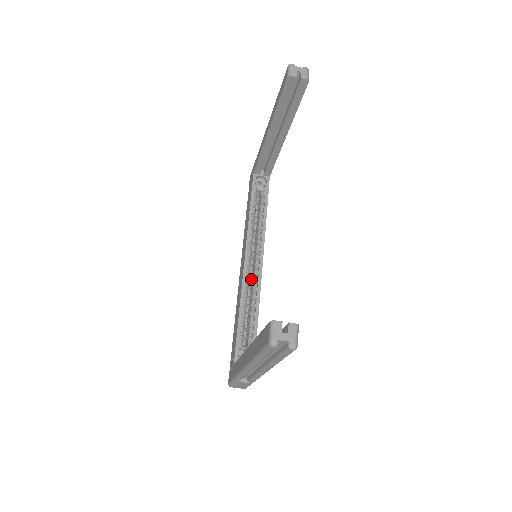
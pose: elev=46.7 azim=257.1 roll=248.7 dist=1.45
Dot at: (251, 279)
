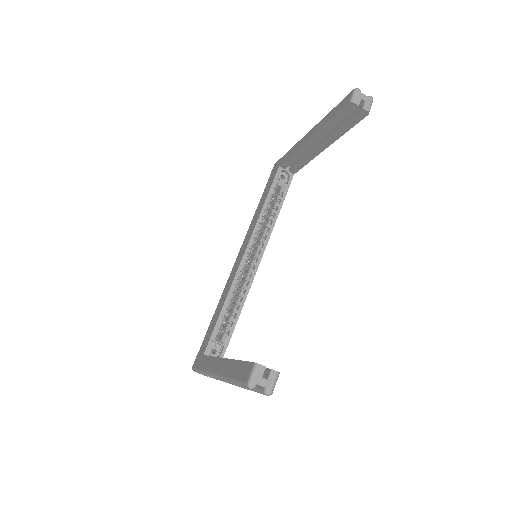
Dot at: (244, 274)
